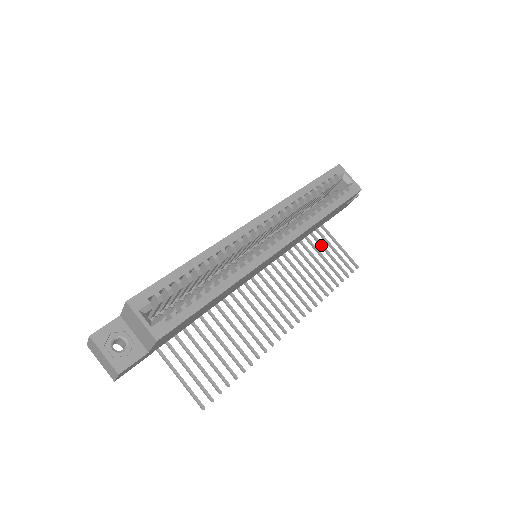
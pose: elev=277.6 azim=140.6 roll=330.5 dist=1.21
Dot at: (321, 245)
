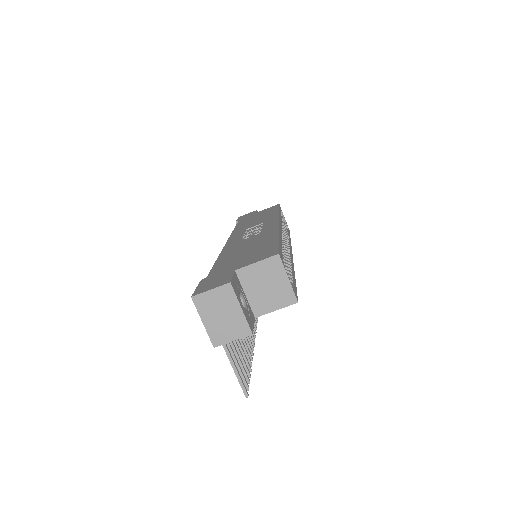
Dot at: occluded
